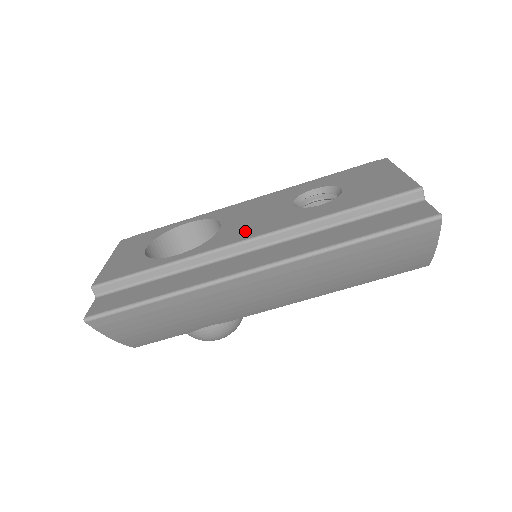
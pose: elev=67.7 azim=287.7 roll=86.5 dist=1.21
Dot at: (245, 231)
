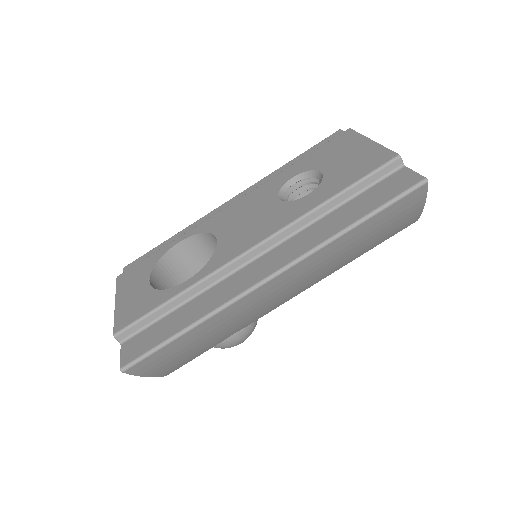
Dot at: (245, 239)
